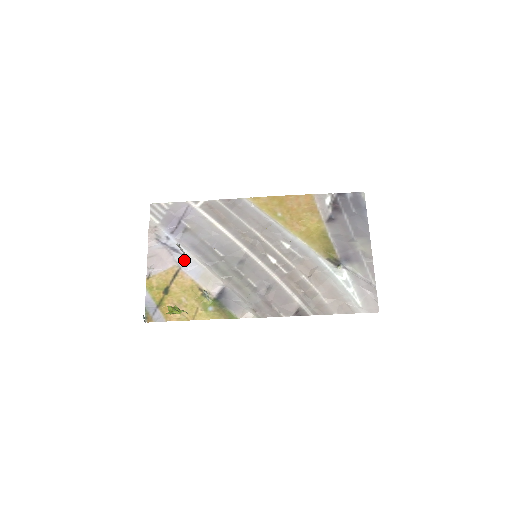
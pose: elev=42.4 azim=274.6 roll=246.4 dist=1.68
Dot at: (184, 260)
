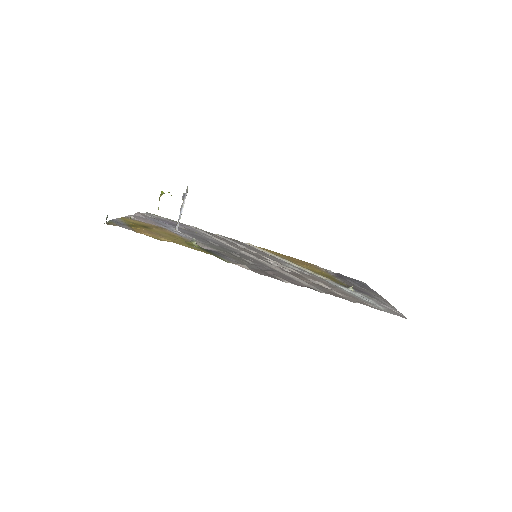
Dot at: (172, 230)
